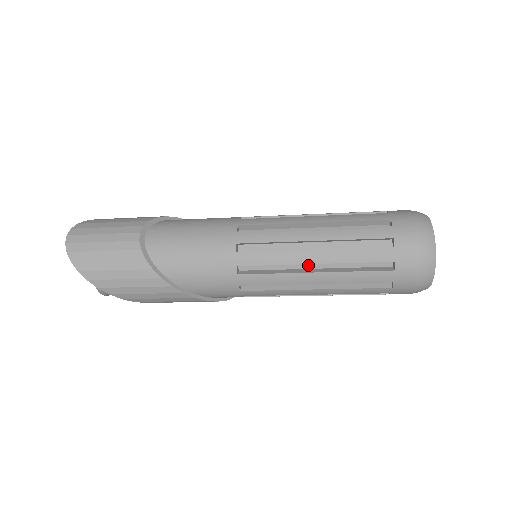
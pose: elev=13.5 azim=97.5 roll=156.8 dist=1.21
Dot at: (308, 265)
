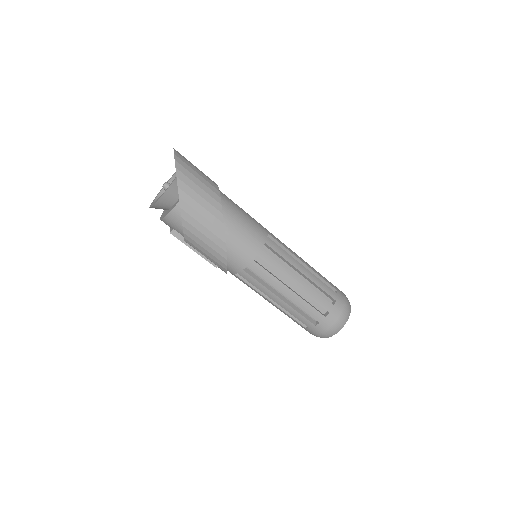
Dot at: (295, 273)
